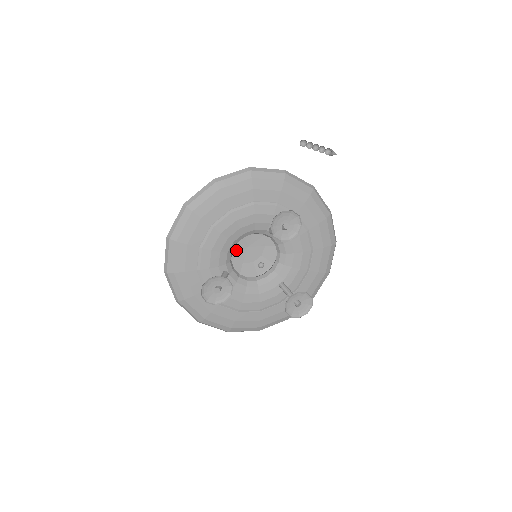
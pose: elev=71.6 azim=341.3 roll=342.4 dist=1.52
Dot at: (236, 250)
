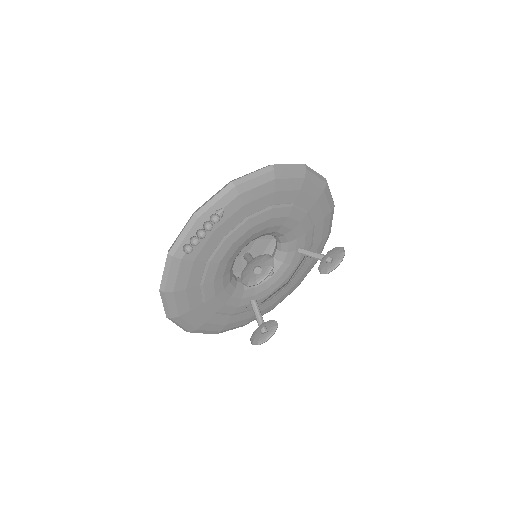
Dot at: occluded
